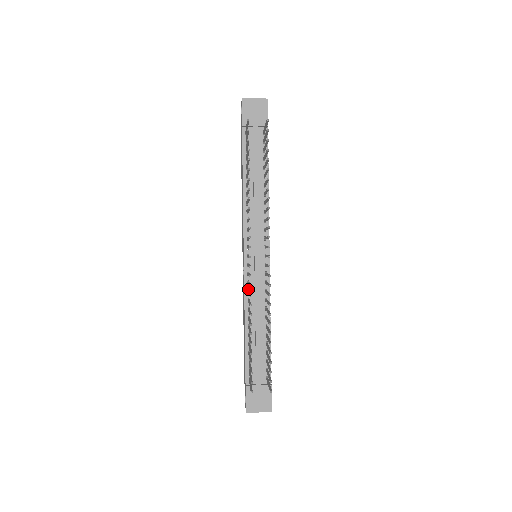
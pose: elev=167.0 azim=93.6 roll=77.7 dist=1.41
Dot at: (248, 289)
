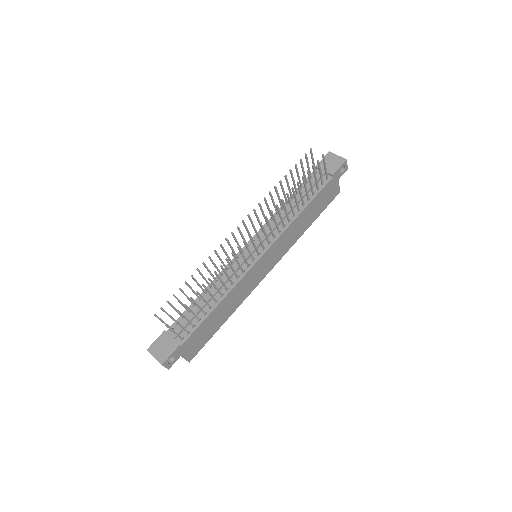
Dot at: (229, 269)
